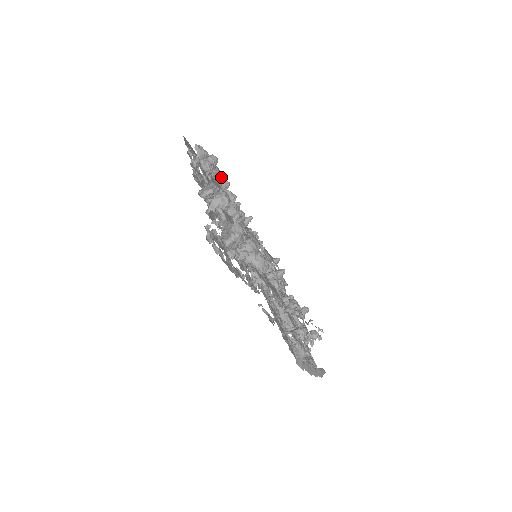
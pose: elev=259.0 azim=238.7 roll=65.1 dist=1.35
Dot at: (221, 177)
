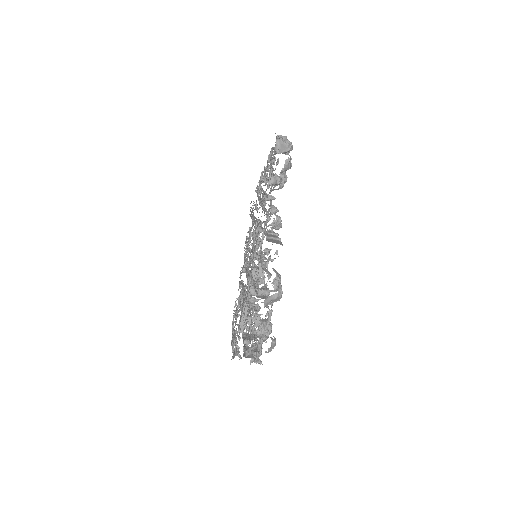
Dot at: occluded
